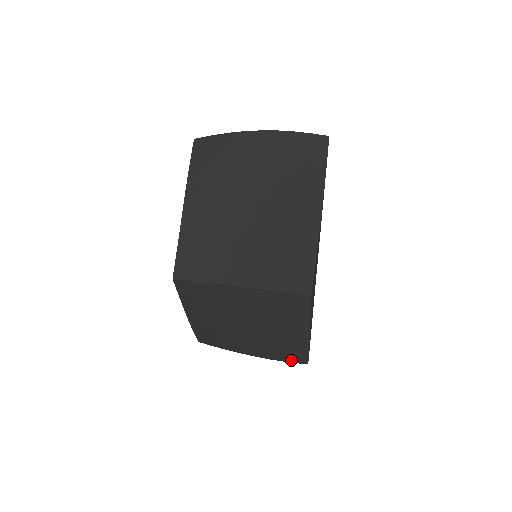
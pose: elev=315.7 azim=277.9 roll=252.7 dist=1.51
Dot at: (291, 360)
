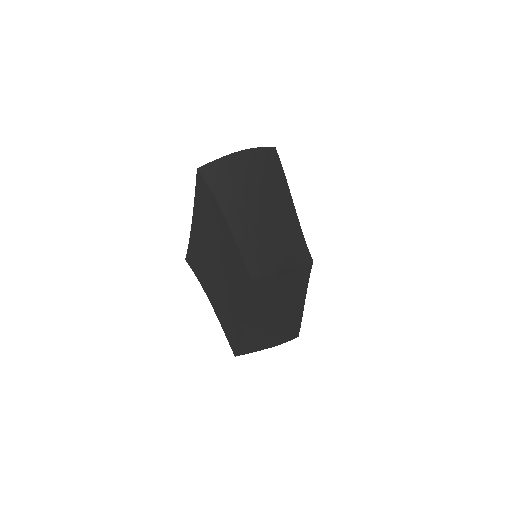
Dot at: (291, 338)
